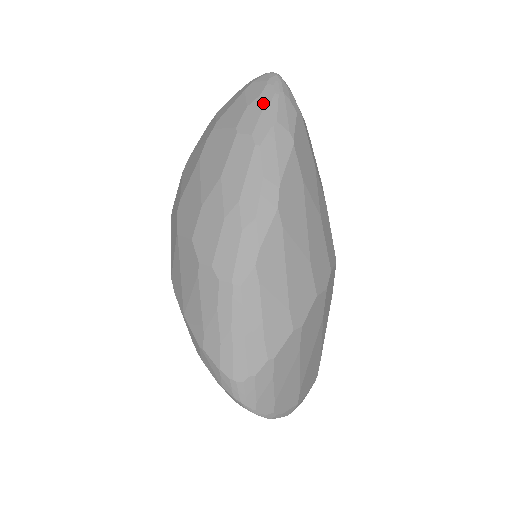
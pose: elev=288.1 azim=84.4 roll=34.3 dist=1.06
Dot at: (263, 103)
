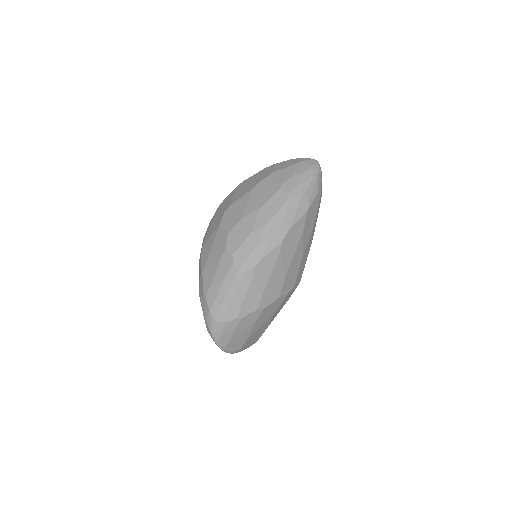
Dot at: (303, 179)
